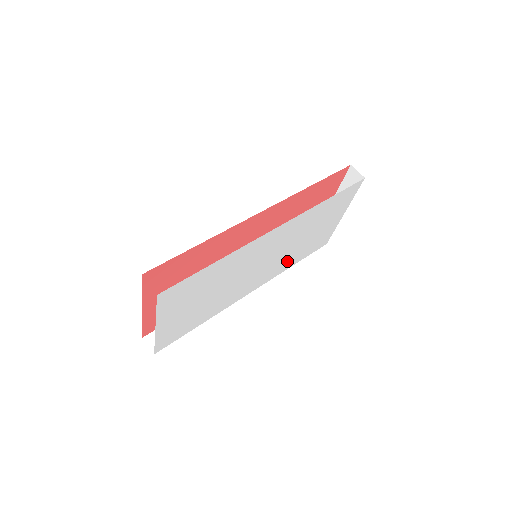
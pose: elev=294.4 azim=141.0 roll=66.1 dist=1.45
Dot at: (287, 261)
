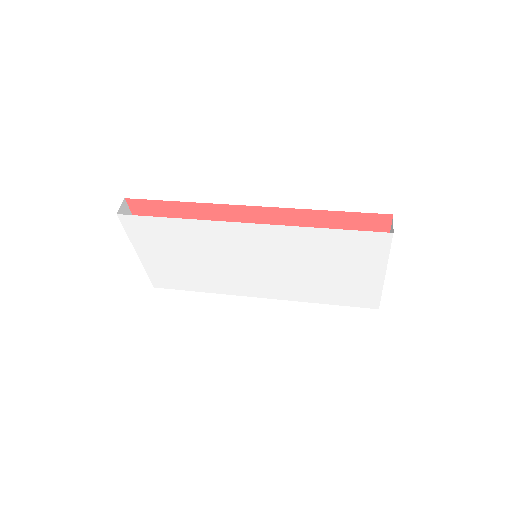
Dot at: (304, 289)
